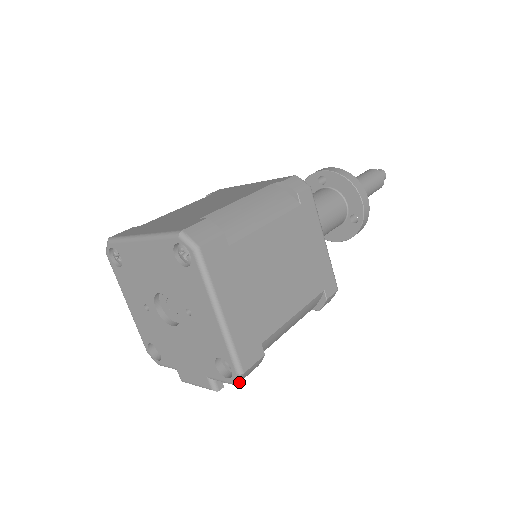
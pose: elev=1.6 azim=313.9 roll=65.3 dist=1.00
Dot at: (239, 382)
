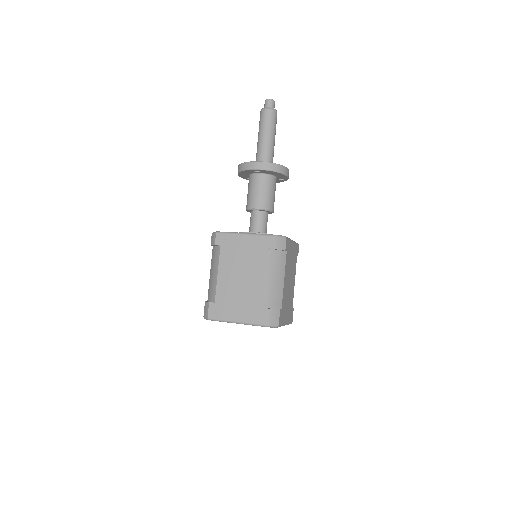
Dot at: occluded
